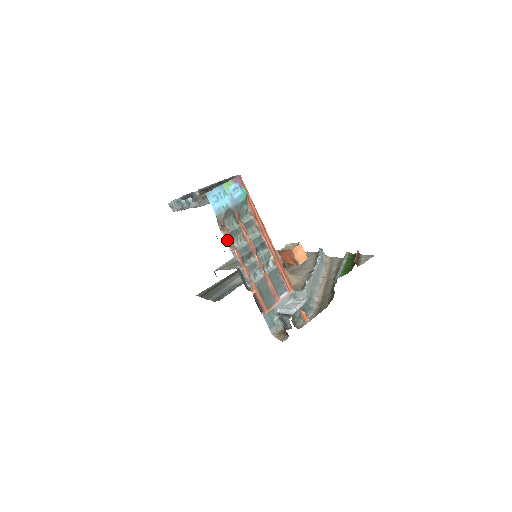
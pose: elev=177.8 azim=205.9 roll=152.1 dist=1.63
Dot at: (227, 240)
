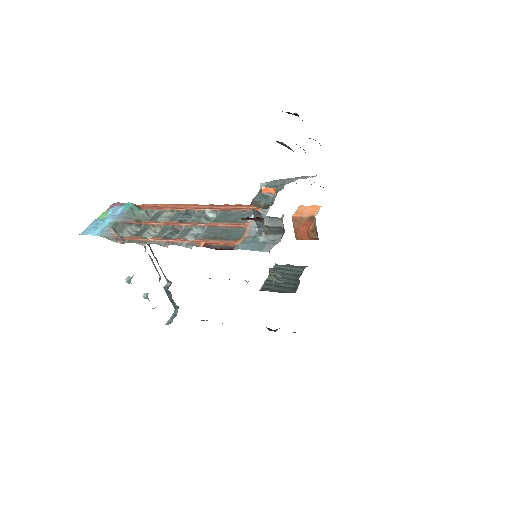
Dot at: (134, 242)
